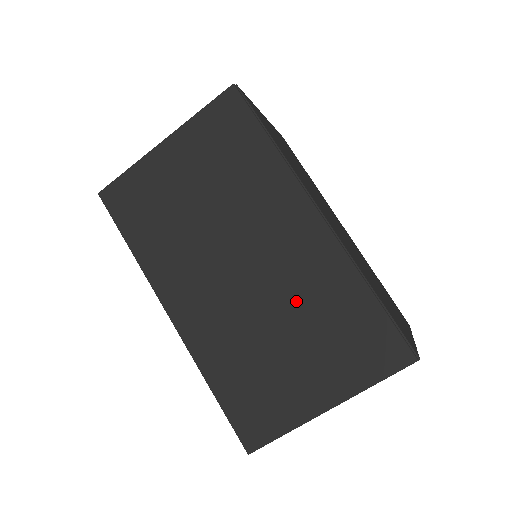
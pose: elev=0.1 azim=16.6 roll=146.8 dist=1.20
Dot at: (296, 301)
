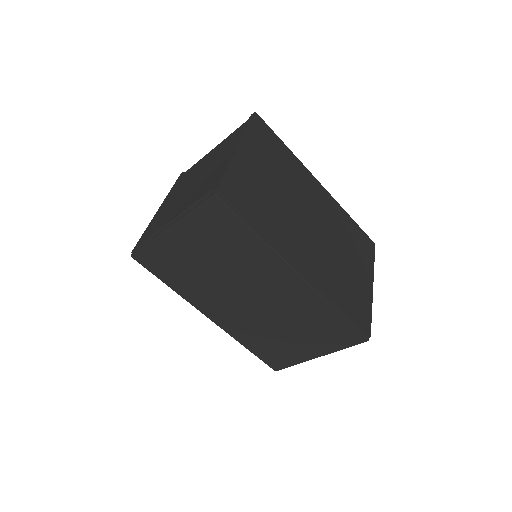
Dot at: (291, 315)
